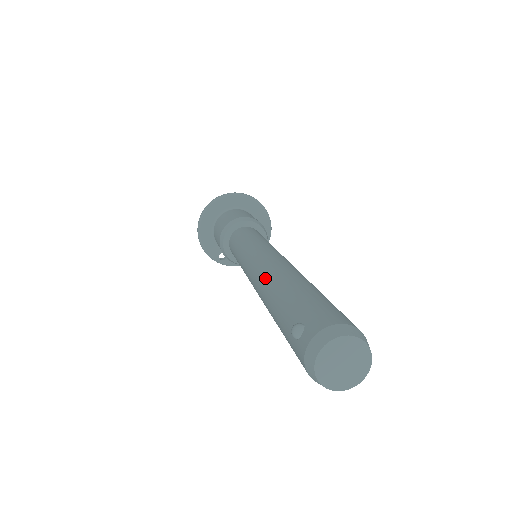
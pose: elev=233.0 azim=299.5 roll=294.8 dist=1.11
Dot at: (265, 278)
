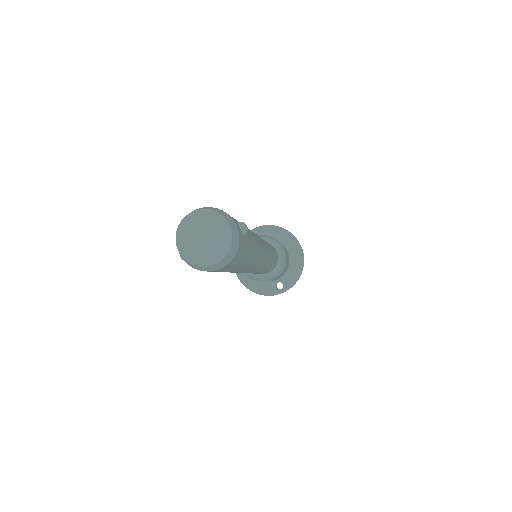
Dot at: occluded
